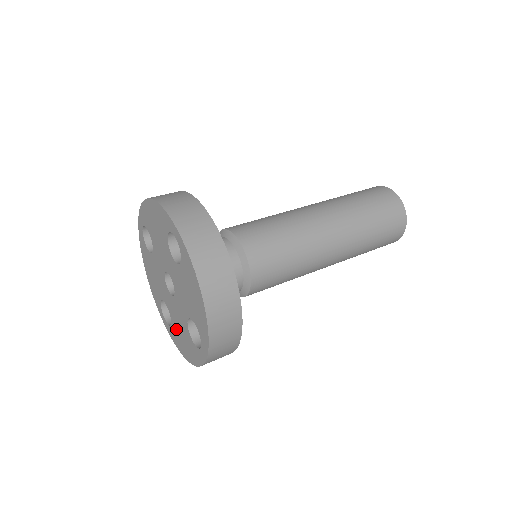
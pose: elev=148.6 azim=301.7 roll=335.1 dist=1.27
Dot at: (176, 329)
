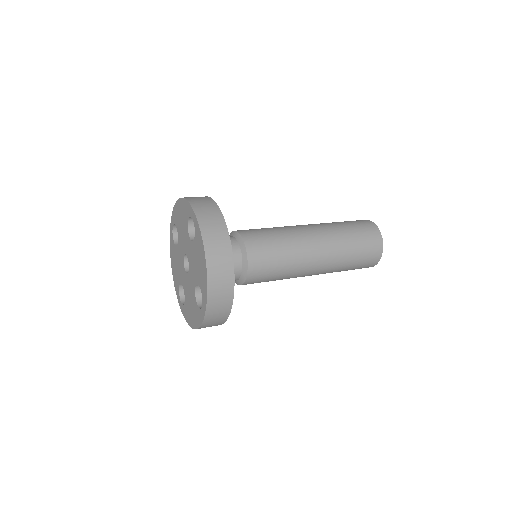
Dot at: (187, 304)
